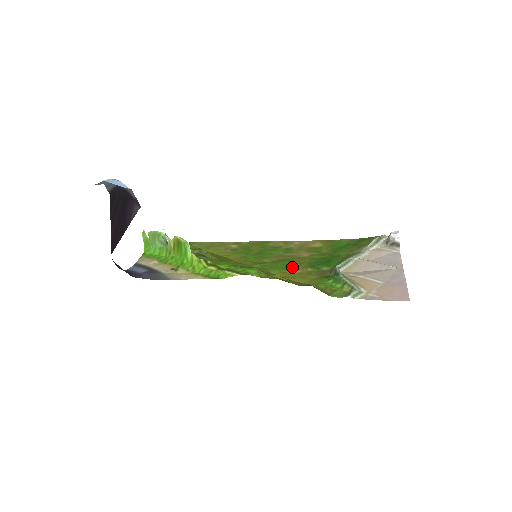
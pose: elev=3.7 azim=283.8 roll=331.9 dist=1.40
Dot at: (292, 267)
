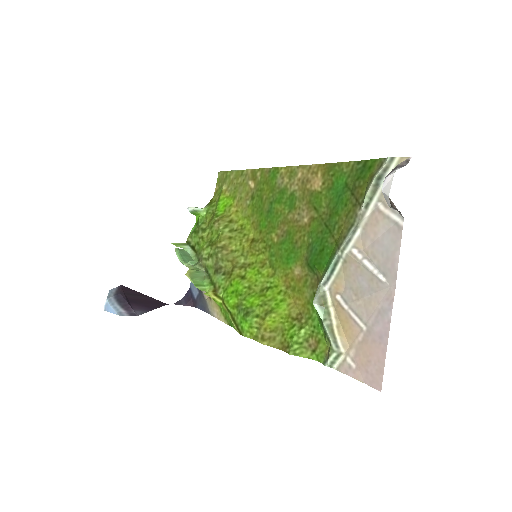
Dot at: (293, 260)
